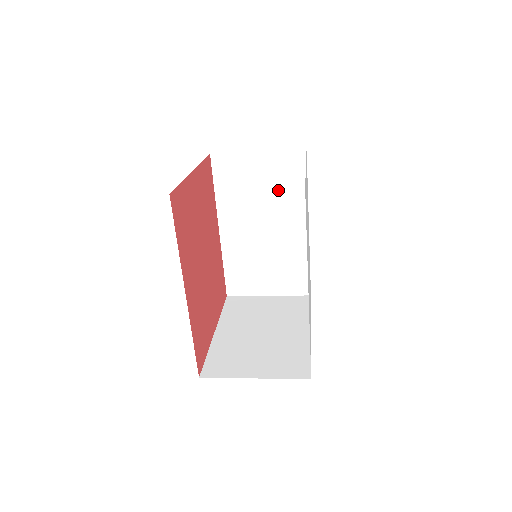
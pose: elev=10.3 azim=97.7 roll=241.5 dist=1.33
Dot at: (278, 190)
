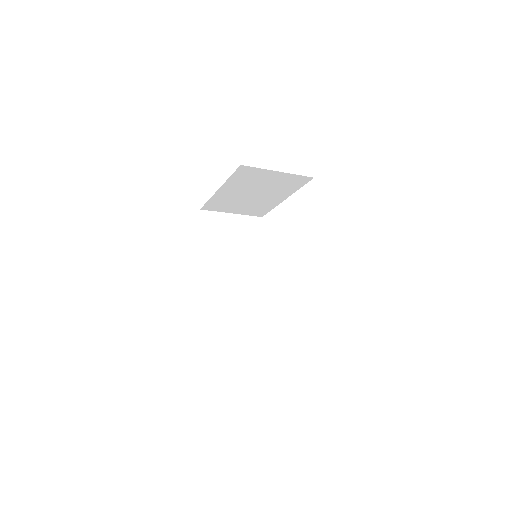
Dot at: (245, 242)
